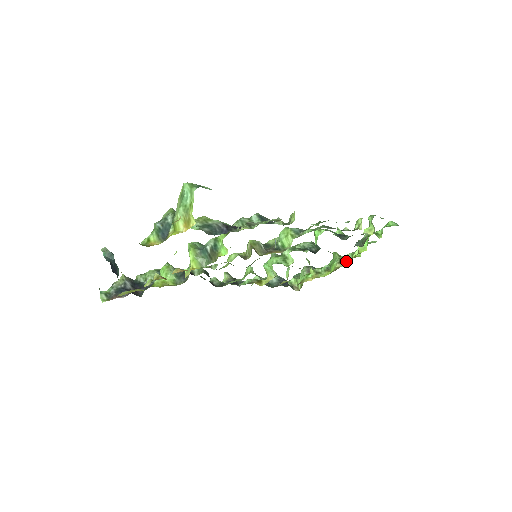
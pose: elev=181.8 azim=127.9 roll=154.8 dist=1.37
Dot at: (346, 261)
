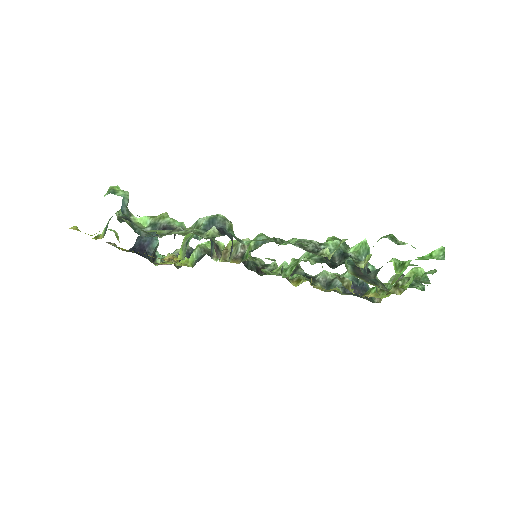
Dot at: occluded
